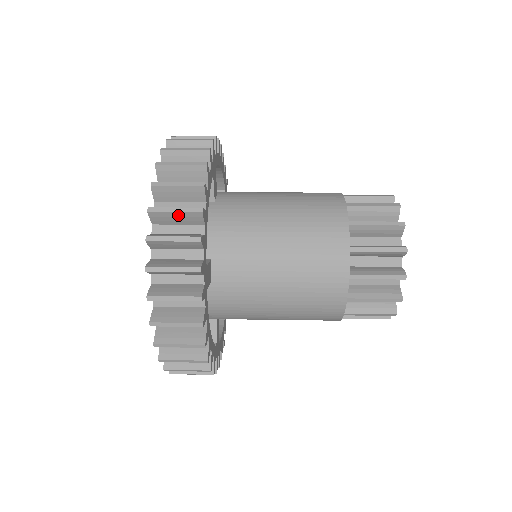
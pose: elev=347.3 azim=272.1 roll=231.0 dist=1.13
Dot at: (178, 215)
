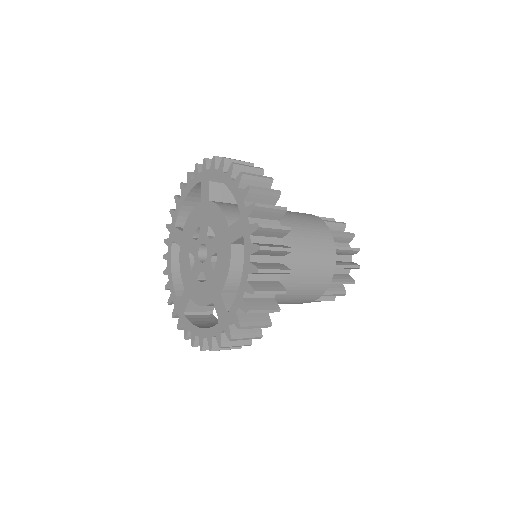
Dot at: (259, 180)
